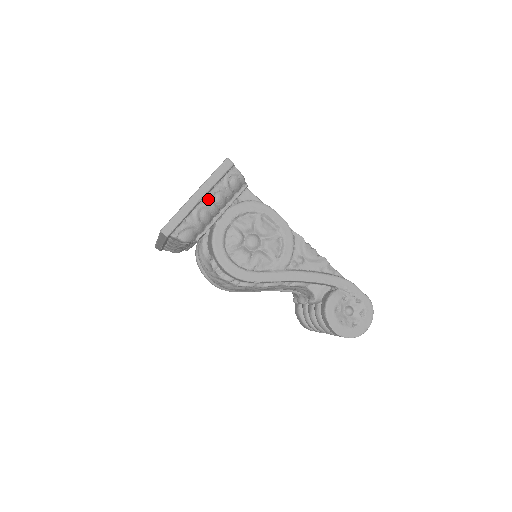
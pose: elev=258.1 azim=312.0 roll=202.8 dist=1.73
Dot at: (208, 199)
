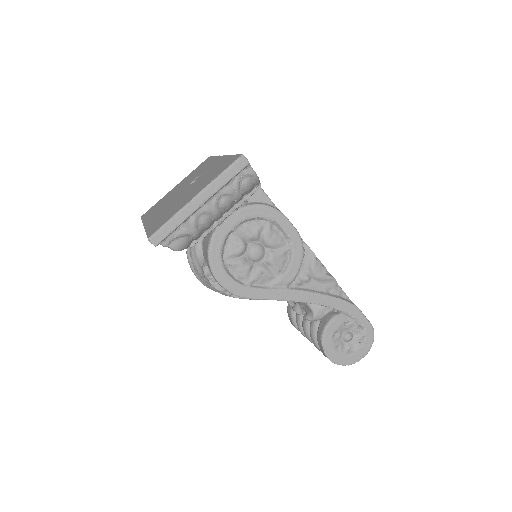
Dot at: (211, 203)
